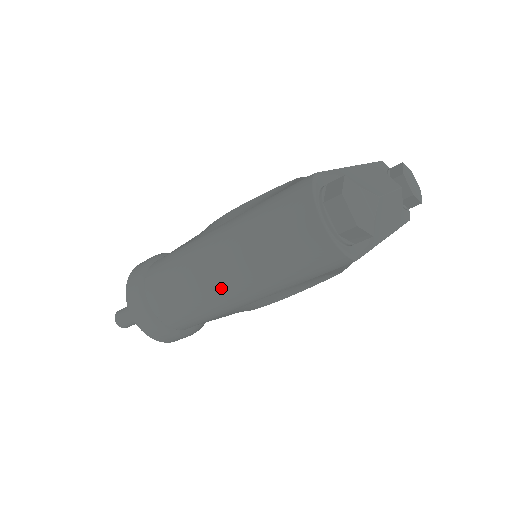
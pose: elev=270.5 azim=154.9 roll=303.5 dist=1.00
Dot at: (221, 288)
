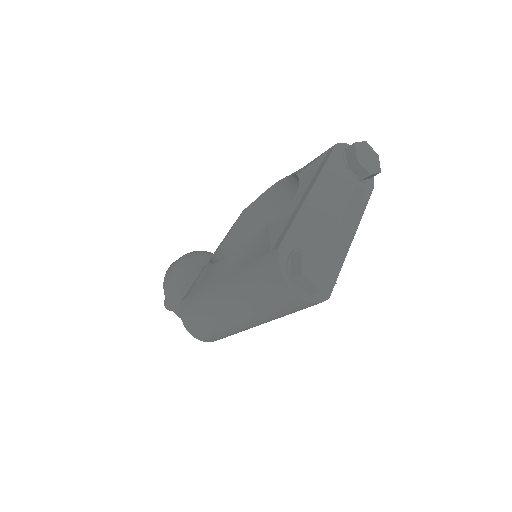
Dot at: (239, 326)
